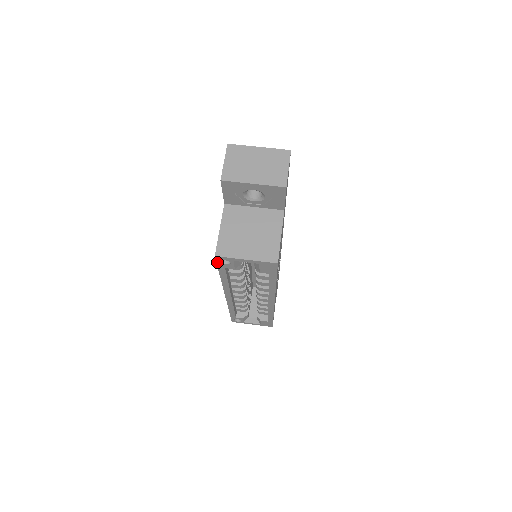
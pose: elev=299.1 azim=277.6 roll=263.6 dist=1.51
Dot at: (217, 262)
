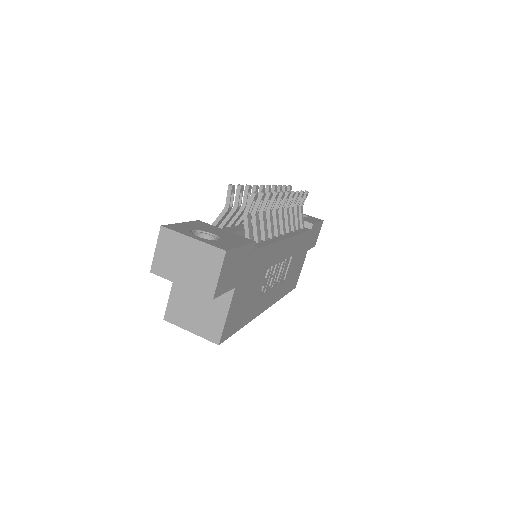
Dot at: occluded
